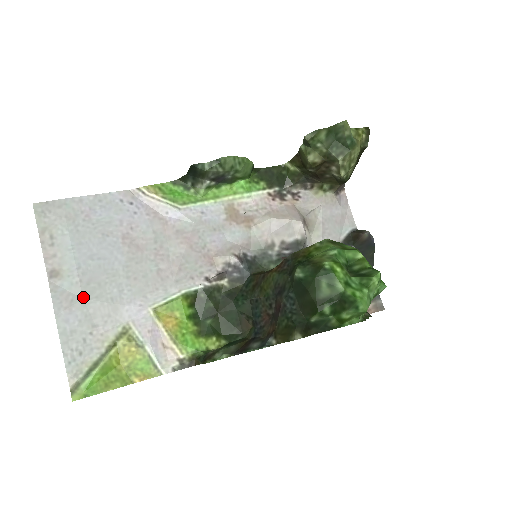
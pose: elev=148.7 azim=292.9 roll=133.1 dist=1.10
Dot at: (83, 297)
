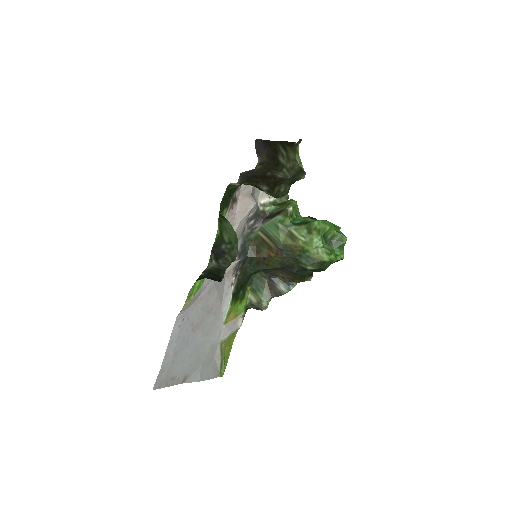
Dot at: (201, 364)
